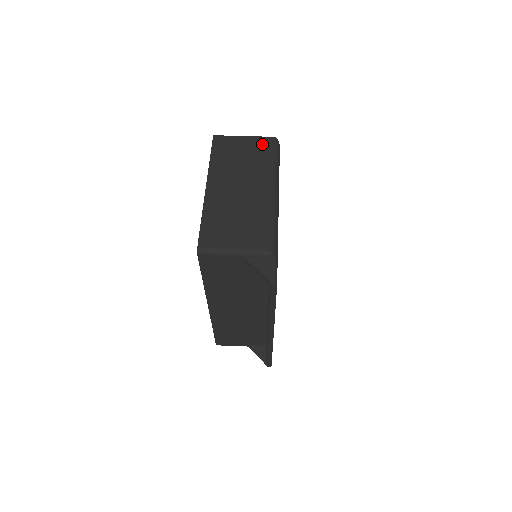
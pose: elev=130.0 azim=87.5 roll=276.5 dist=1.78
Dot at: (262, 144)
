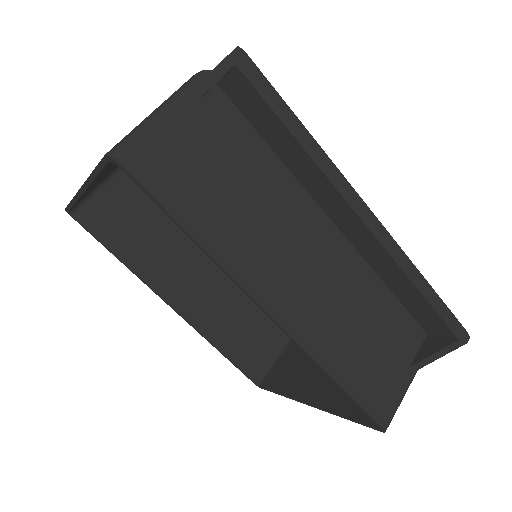
Dot at: occluded
